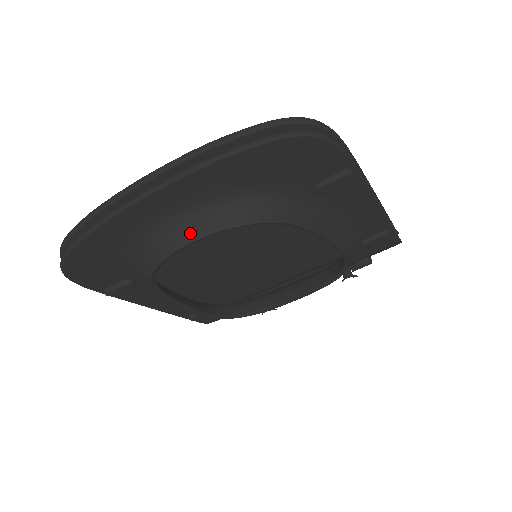
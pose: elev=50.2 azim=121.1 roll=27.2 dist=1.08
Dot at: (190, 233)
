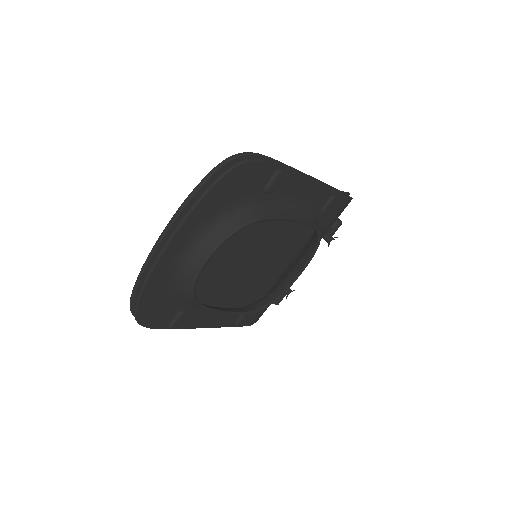
Dot at: (203, 256)
